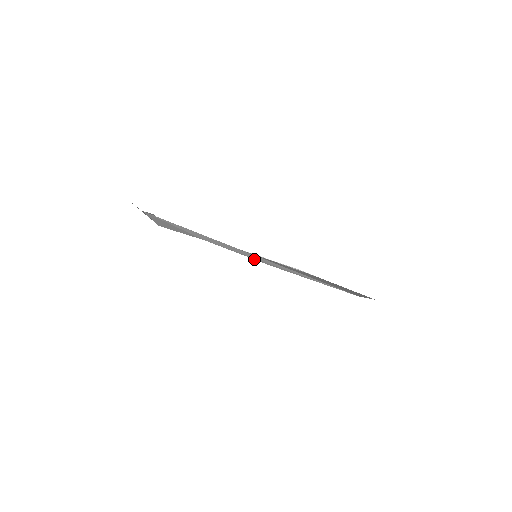
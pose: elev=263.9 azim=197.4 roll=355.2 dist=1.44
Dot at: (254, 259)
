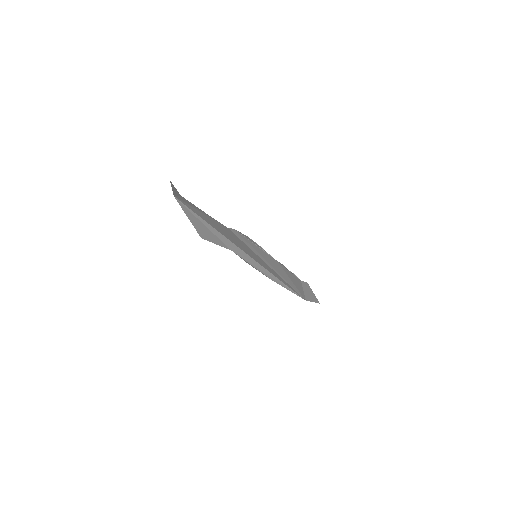
Dot at: (262, 273)
